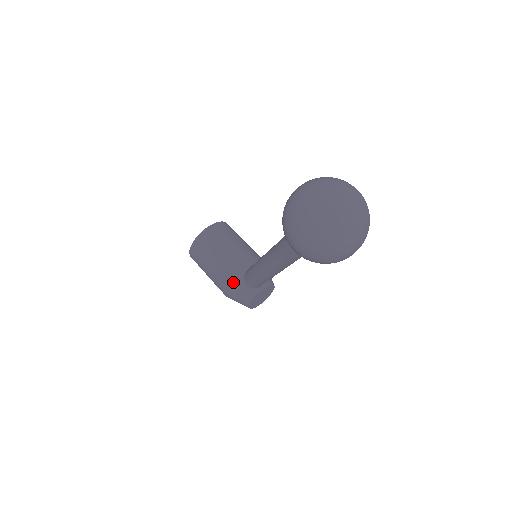
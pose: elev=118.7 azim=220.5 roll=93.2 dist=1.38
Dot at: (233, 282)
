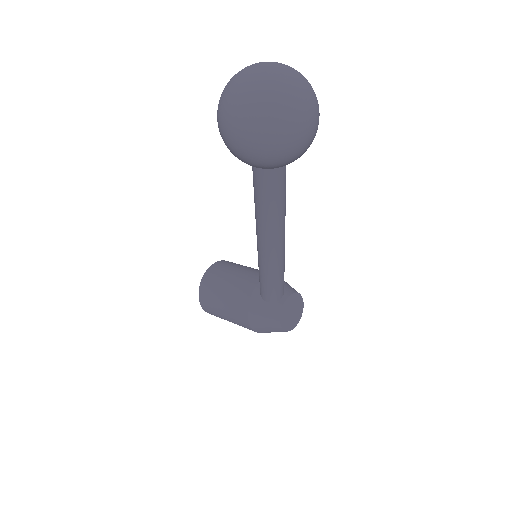
Dot at: (251, 306)
